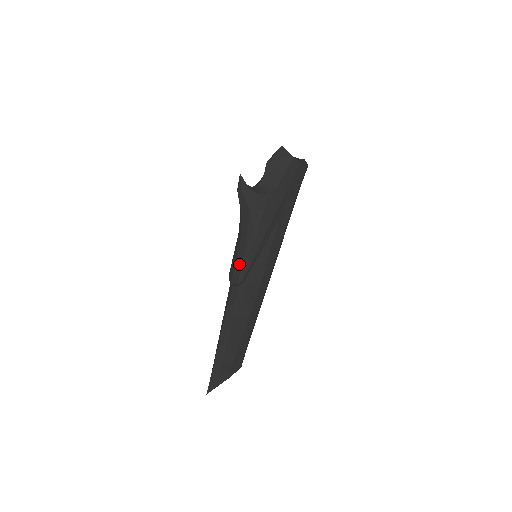
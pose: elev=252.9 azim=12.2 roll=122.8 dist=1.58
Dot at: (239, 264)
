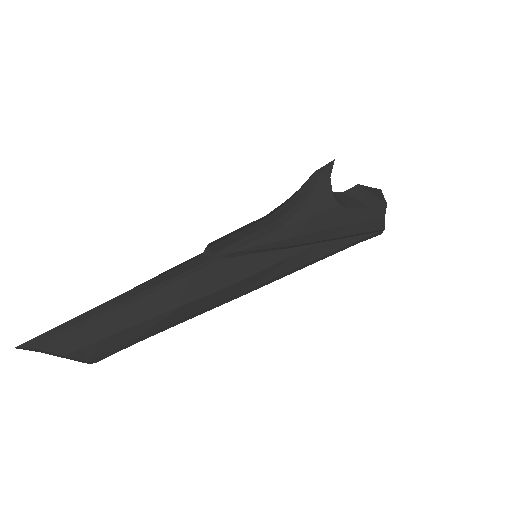
Dot at: (240, 236)
